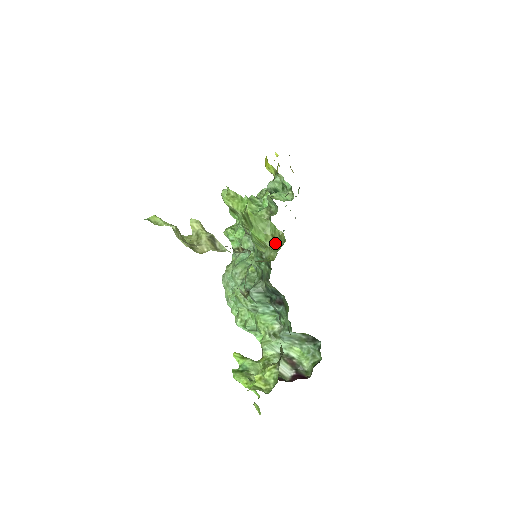
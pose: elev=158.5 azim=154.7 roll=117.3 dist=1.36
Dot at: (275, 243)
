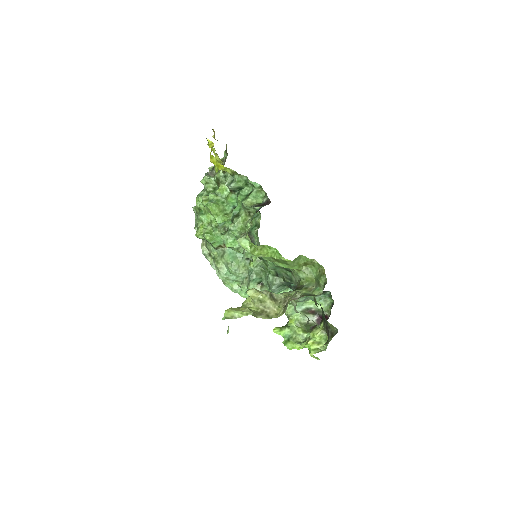
Dot at: (306, 266)
